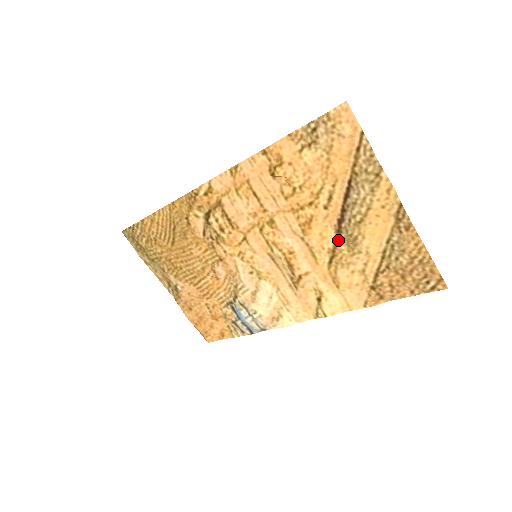
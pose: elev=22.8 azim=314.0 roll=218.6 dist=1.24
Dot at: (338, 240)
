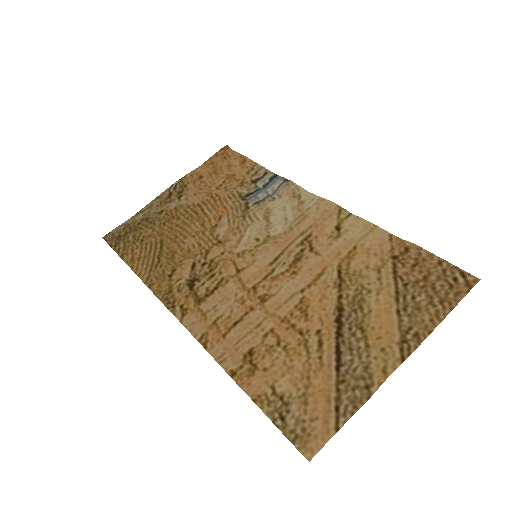
Dot at: (341, 298)
